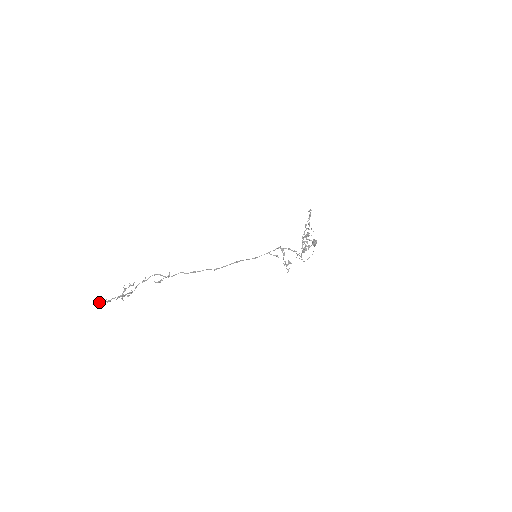
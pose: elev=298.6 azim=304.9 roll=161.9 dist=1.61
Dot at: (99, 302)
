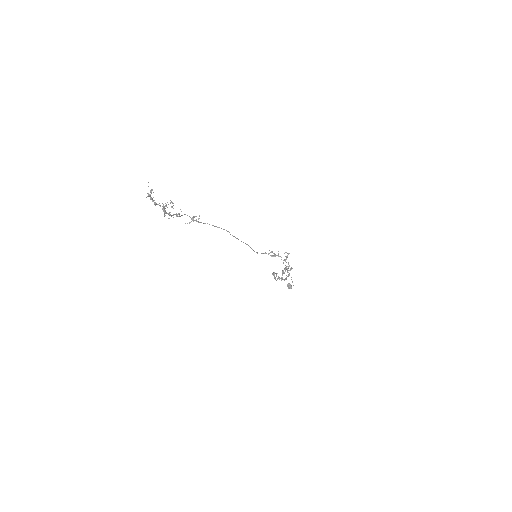
Dot at: (151, 190)
